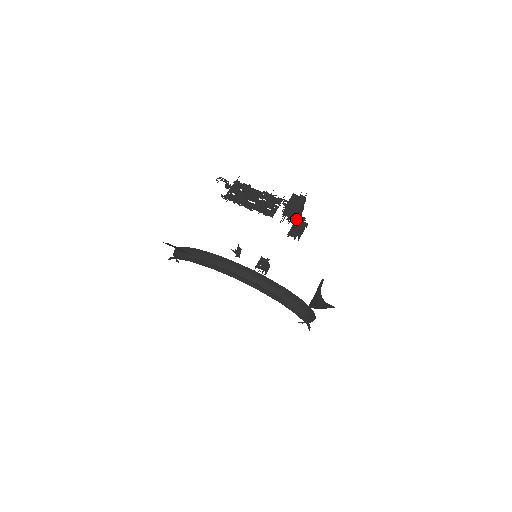
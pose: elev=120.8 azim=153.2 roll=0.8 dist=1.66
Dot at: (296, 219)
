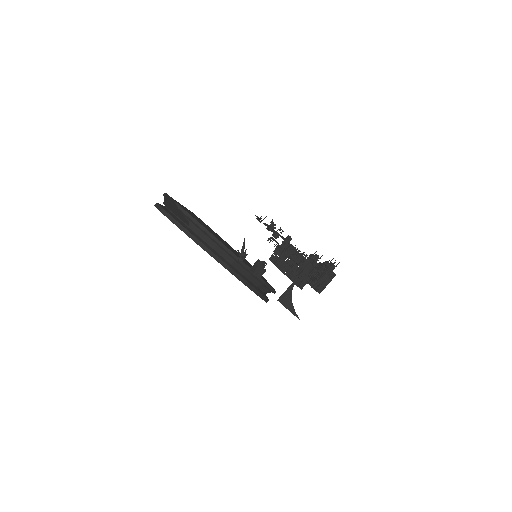
Dot at: occluded
